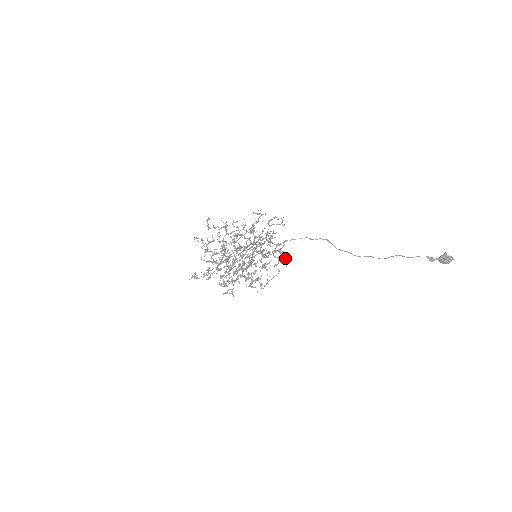
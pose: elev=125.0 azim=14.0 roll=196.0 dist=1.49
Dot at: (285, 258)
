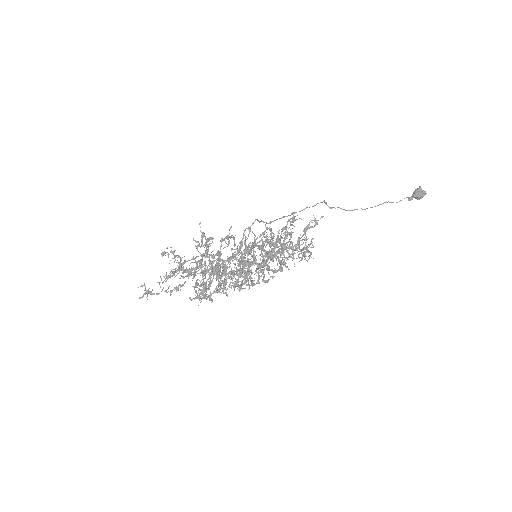
Dot at: occluded
